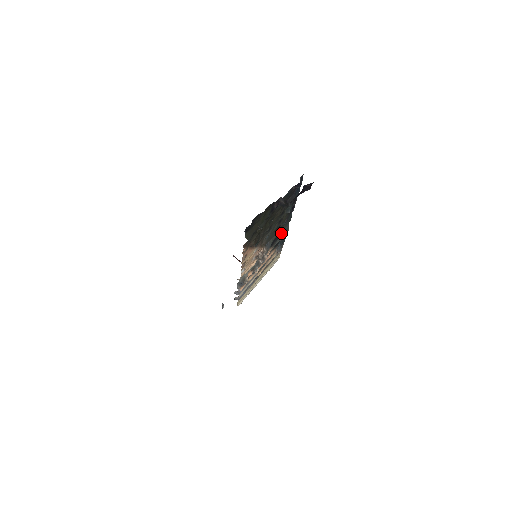
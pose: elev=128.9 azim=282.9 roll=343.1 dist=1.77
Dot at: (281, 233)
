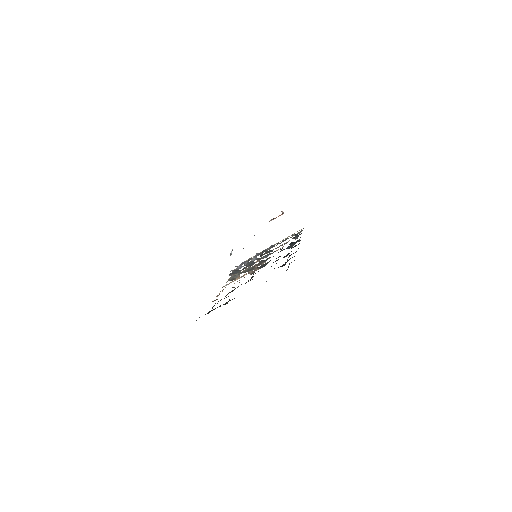
Dot at: (289, 246)
